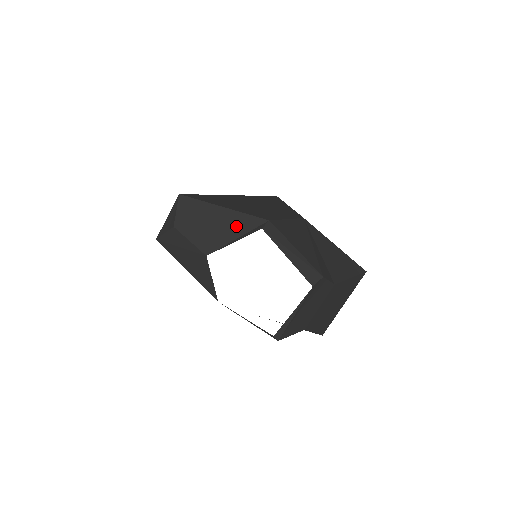
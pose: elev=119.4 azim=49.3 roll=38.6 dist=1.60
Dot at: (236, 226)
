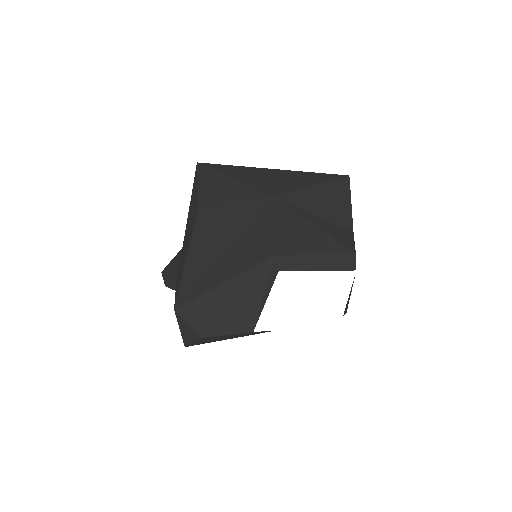
Dot at: (252, 287)
